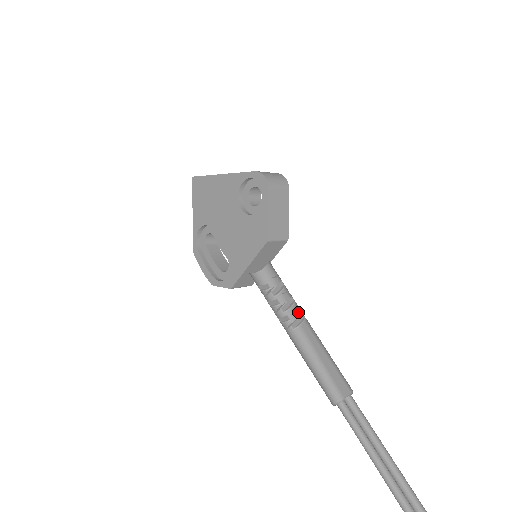
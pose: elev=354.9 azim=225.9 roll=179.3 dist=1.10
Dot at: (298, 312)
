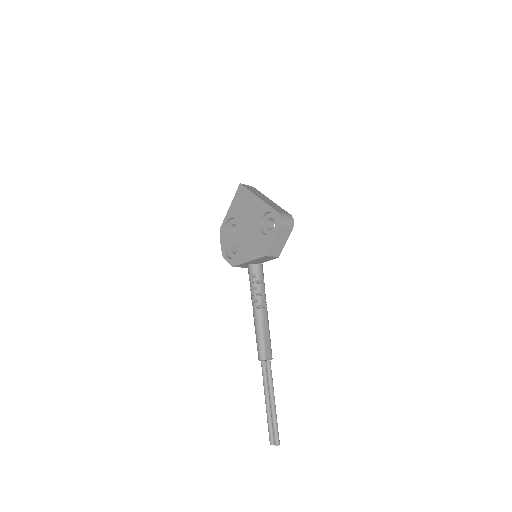
Dot at: (265, 301)
